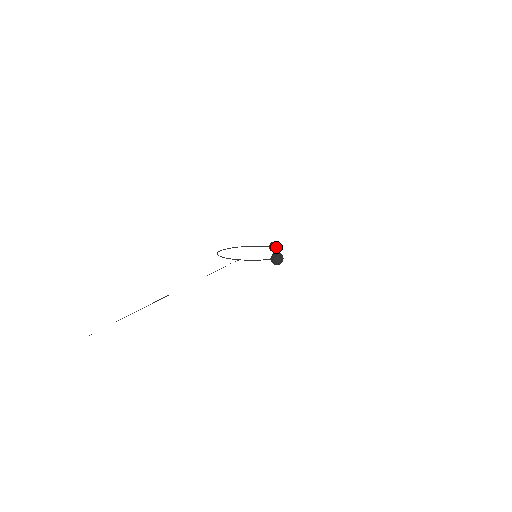
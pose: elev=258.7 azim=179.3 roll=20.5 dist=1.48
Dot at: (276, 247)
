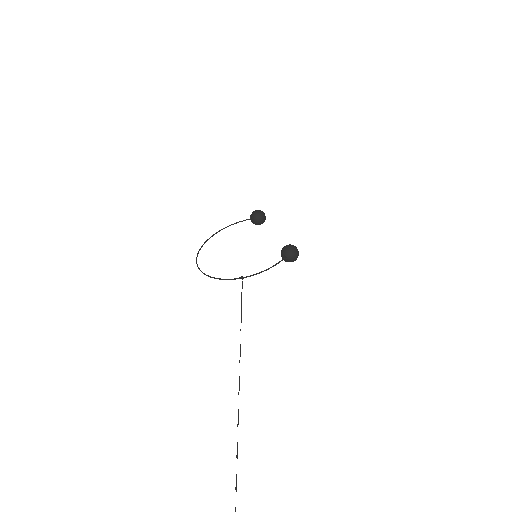
Dot at: (261, 219)
